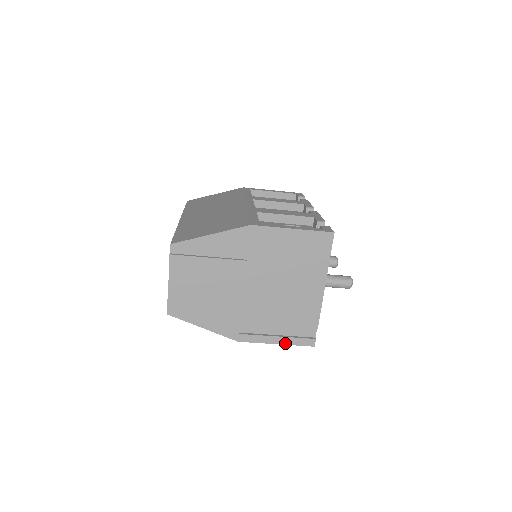
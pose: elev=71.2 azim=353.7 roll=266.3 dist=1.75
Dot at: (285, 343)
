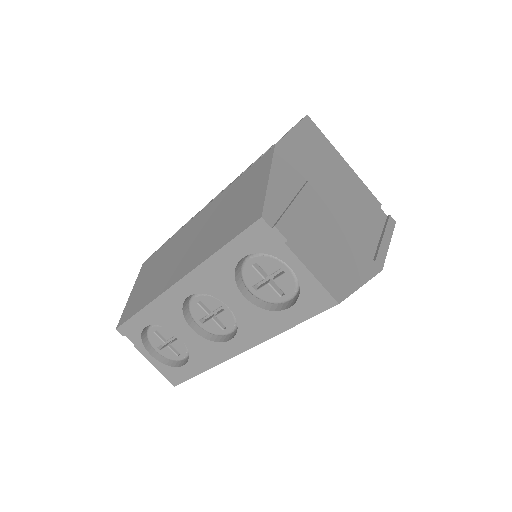
Dot at: (390, 238)
